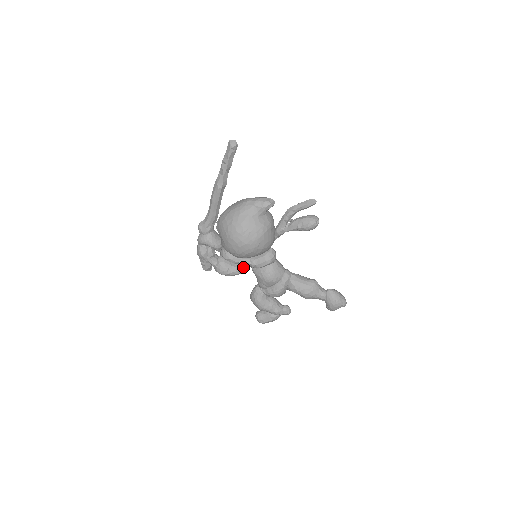
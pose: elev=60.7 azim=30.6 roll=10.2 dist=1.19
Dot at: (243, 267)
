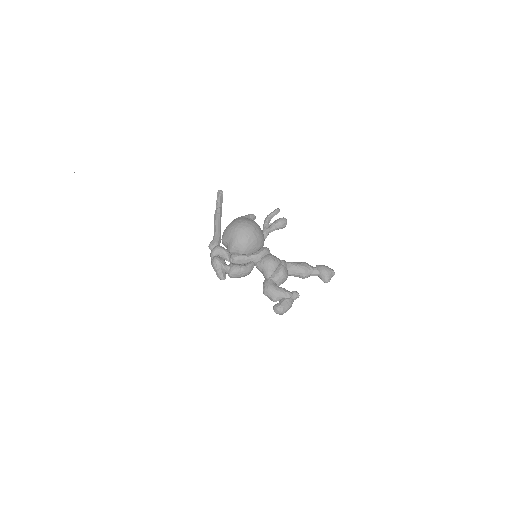
Dot at: (250, 263)
